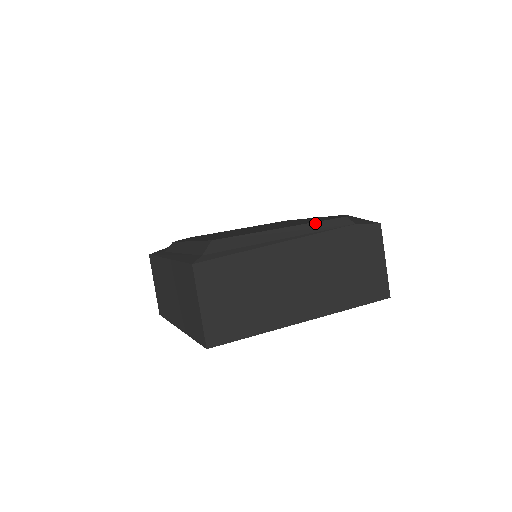
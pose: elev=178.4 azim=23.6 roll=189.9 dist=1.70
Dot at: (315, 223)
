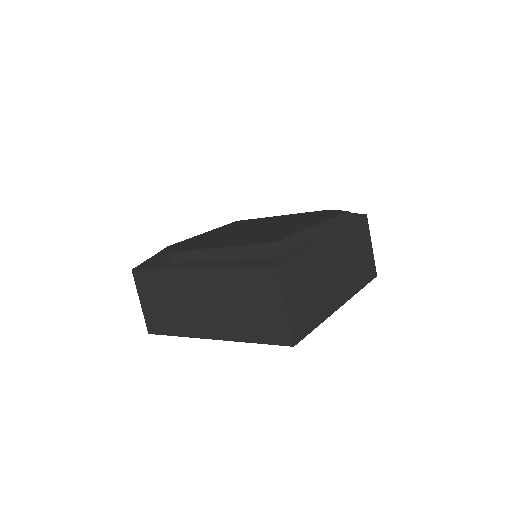
Dot at: (333, 218)
